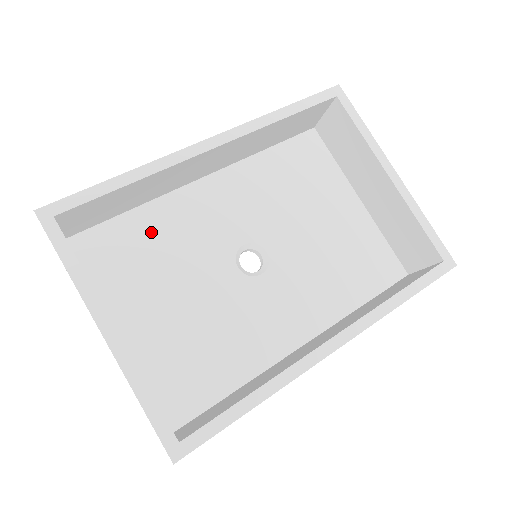
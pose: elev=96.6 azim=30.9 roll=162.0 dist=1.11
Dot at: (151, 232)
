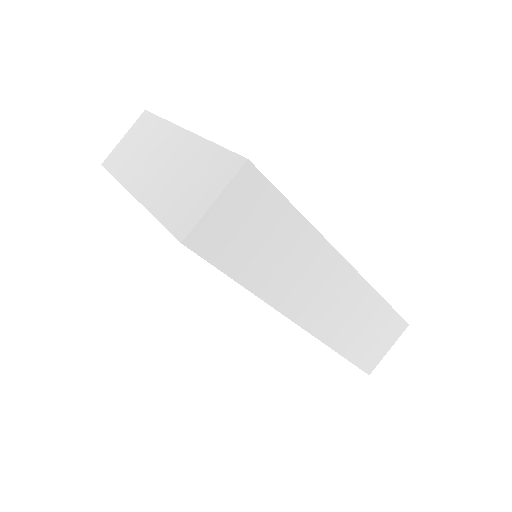
Dot at: occluded
